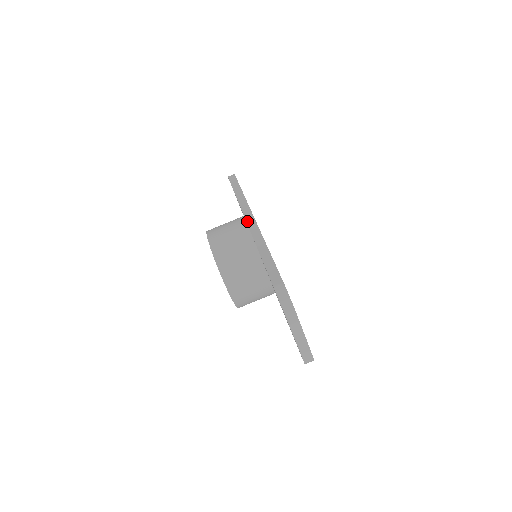
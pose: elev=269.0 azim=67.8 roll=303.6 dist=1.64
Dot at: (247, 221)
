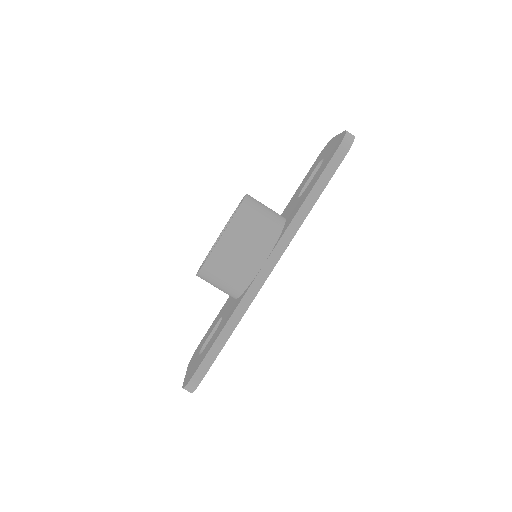
Dot at: (262, 269)
